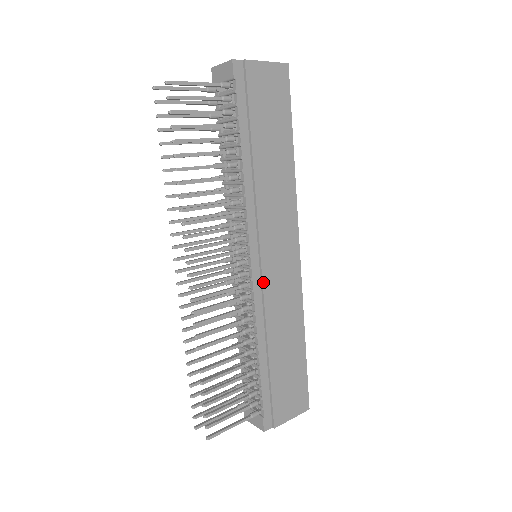
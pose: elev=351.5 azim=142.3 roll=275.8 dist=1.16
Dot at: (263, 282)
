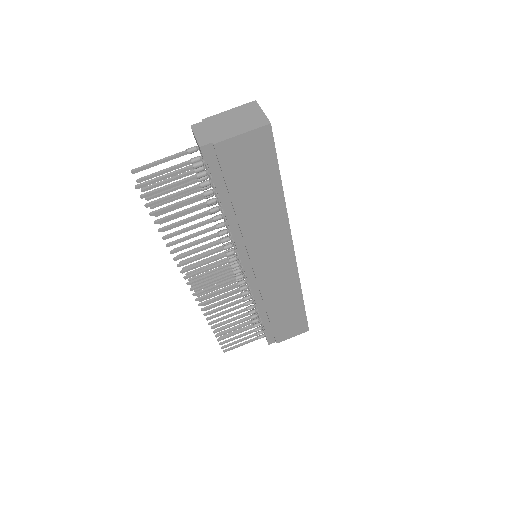
Dot at: (258, 282)
